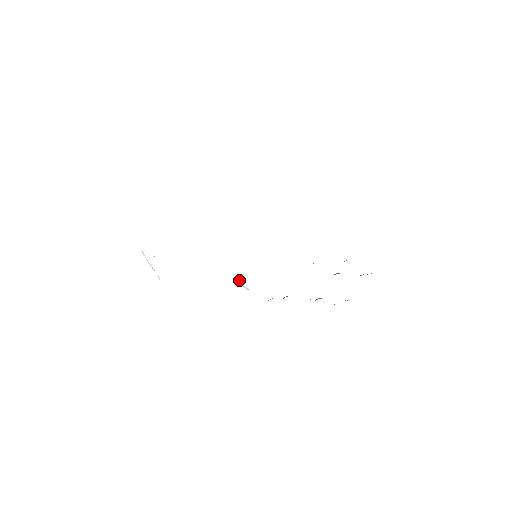
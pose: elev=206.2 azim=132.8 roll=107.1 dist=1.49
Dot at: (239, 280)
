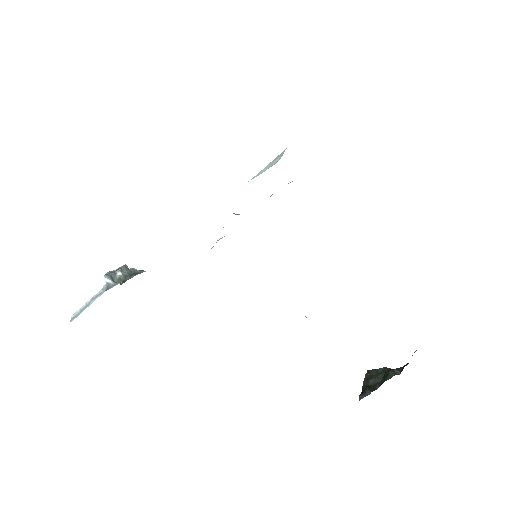
Dot at: occluded
